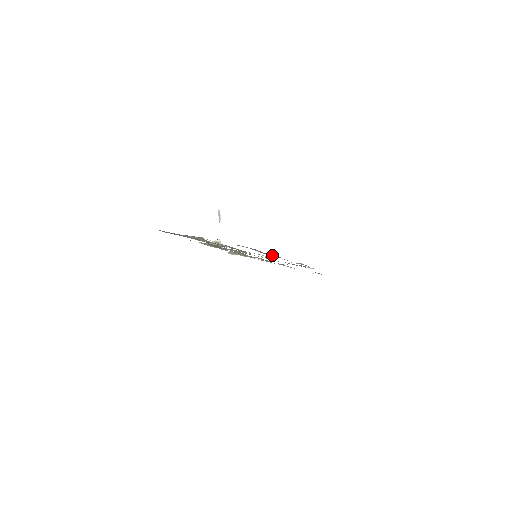
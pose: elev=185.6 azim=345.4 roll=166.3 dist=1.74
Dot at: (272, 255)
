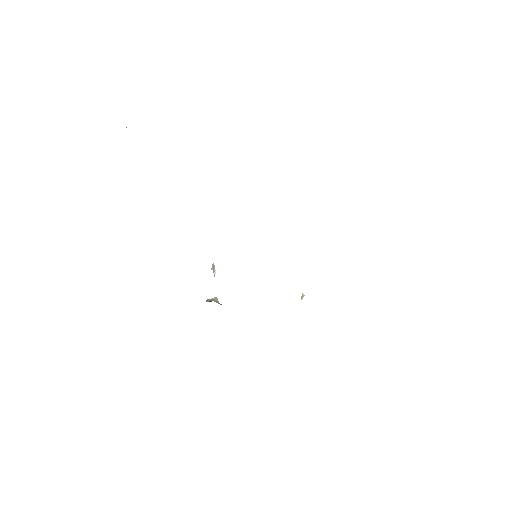
Dot at: occluded
